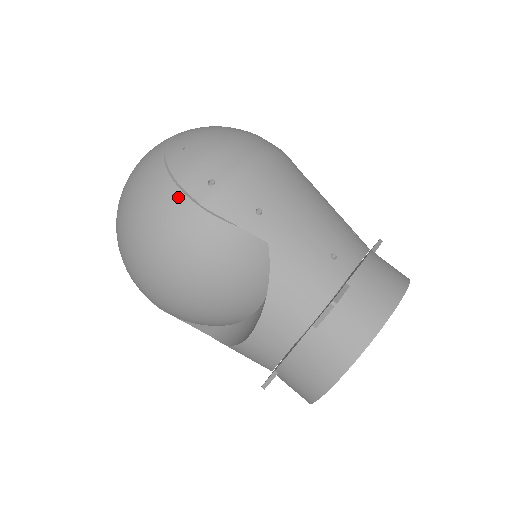
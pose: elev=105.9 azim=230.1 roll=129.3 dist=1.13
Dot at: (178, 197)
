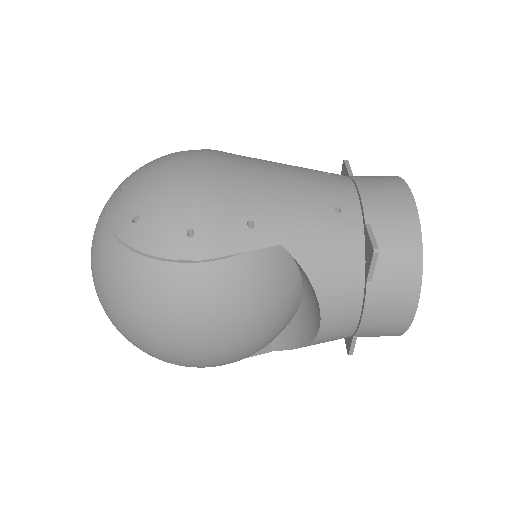
Dot at: (172, 270)
